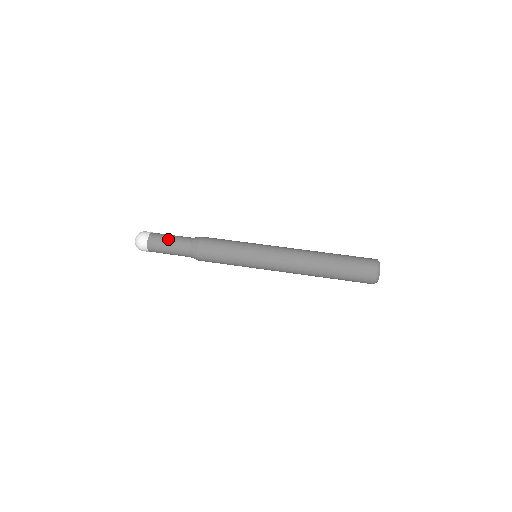
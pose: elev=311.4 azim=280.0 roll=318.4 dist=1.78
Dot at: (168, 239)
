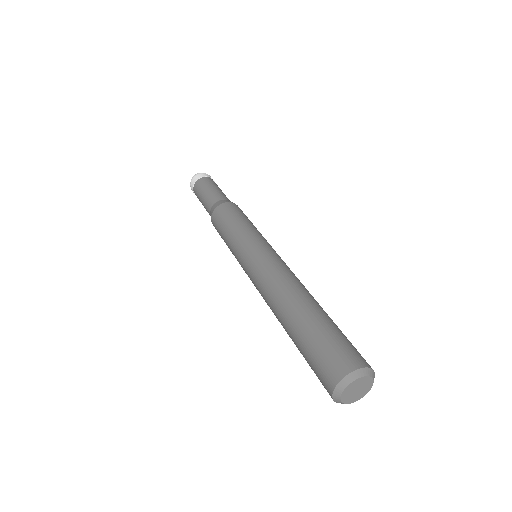
Dot at: (210, 187)
